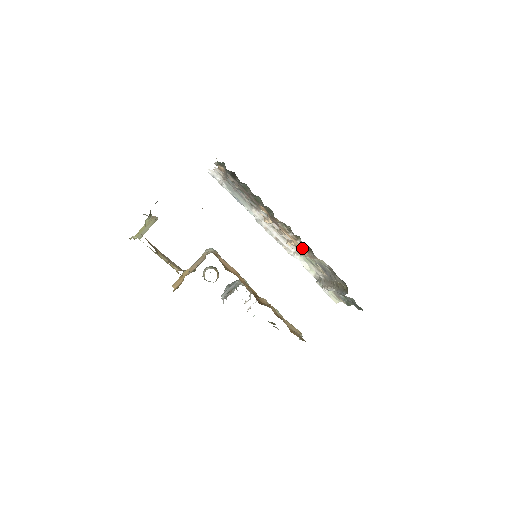
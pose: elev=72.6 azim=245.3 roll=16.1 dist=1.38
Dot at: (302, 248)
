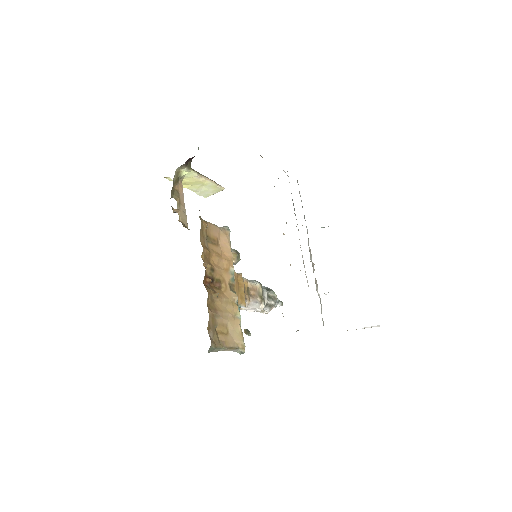
Dot at: occluded
